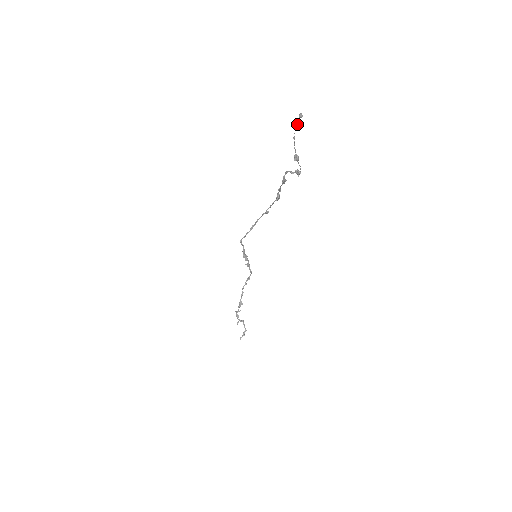
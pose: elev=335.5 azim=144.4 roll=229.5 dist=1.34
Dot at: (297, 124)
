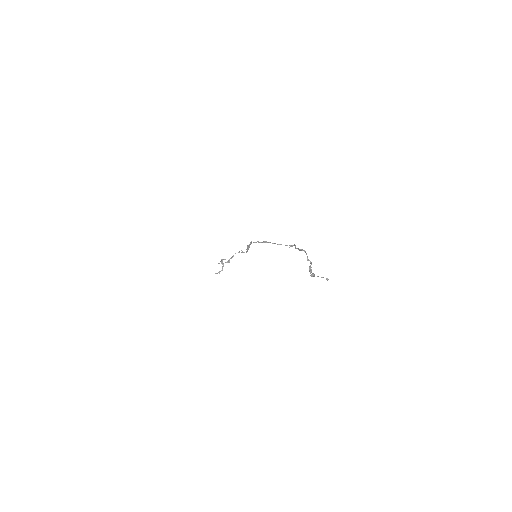
Dot at: (323, 277)
